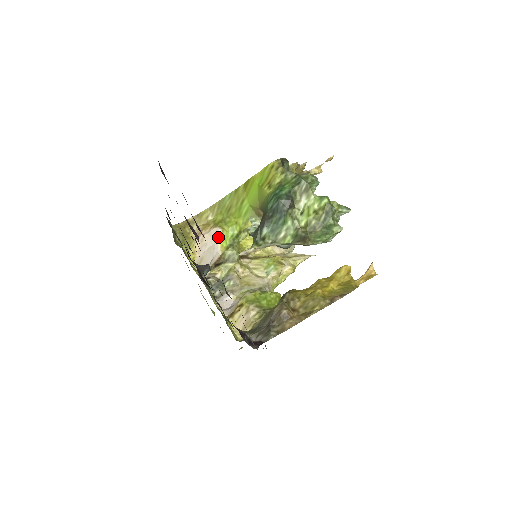
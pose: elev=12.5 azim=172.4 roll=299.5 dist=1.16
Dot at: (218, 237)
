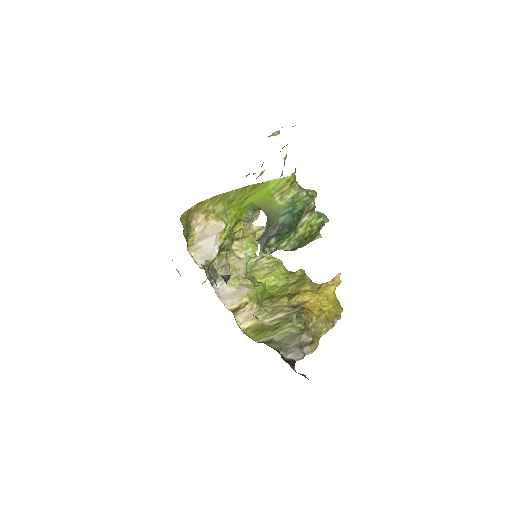
Dot at: (220, 231)
